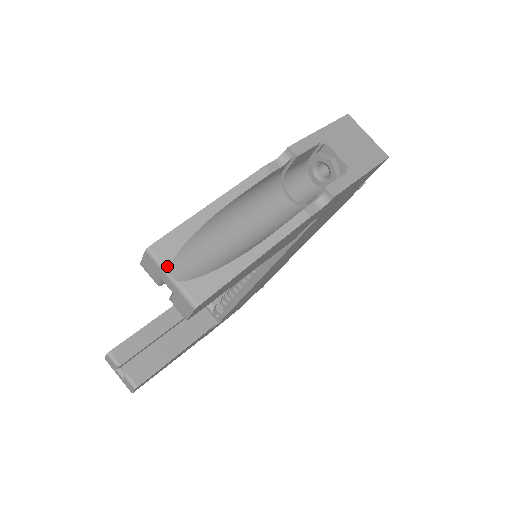
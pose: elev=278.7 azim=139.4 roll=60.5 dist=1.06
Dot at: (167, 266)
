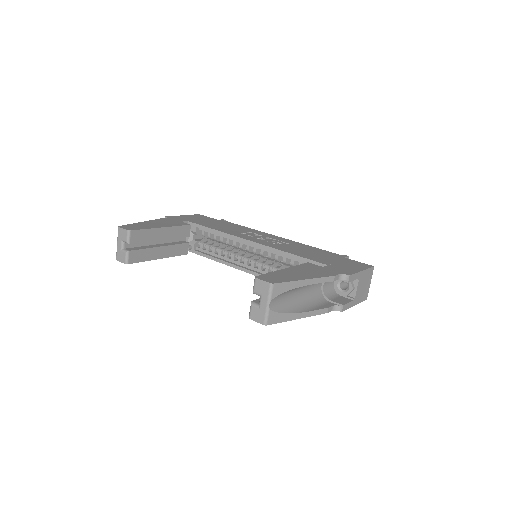
Dot at: (272, 298)
